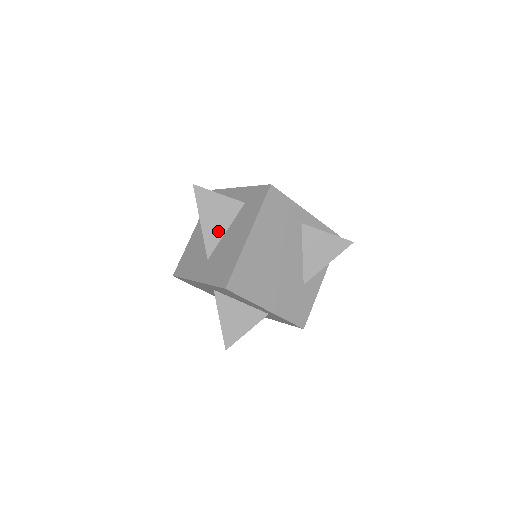
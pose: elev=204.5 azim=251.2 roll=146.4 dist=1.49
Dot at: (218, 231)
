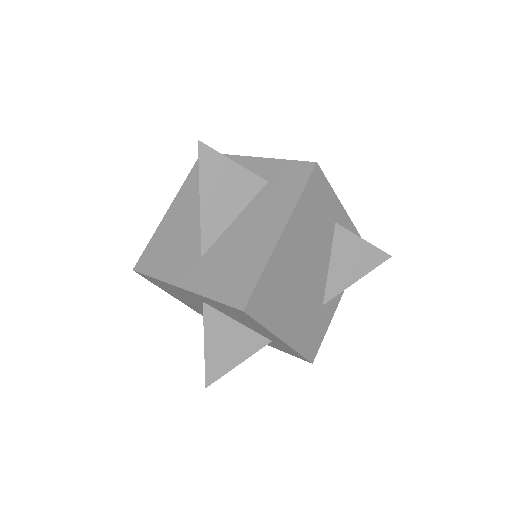
Dot at: (223, 217)
